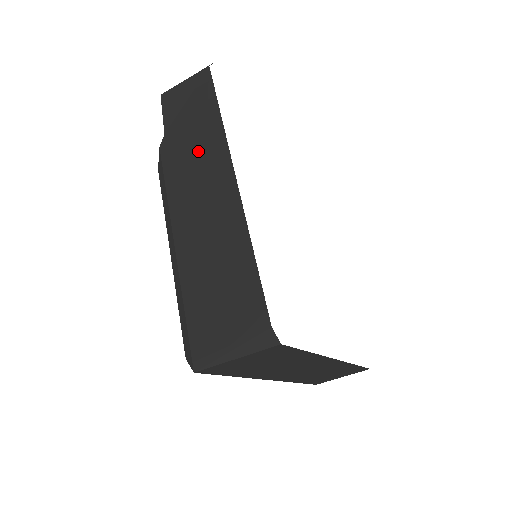
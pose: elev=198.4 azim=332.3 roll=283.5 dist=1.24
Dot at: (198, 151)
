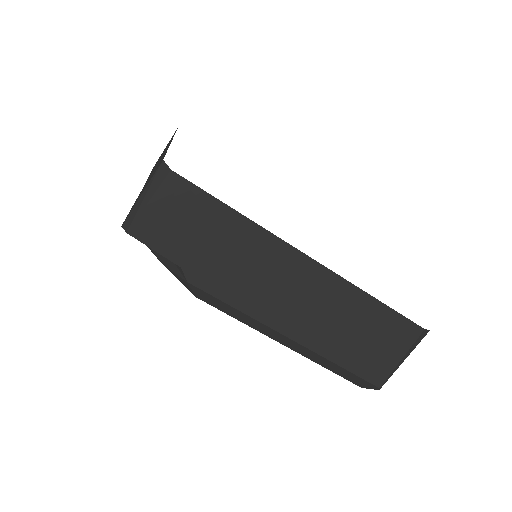
Dot at: (245, 260)
